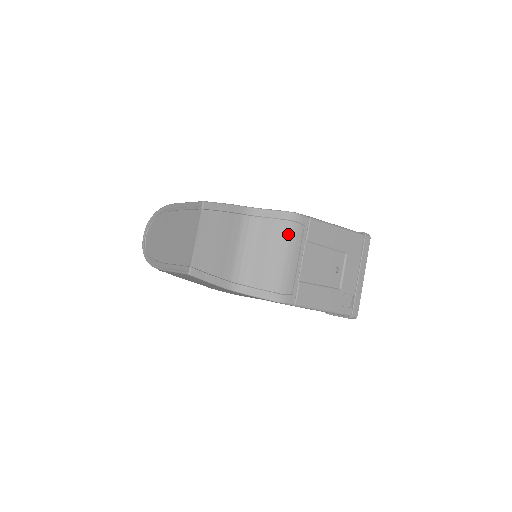
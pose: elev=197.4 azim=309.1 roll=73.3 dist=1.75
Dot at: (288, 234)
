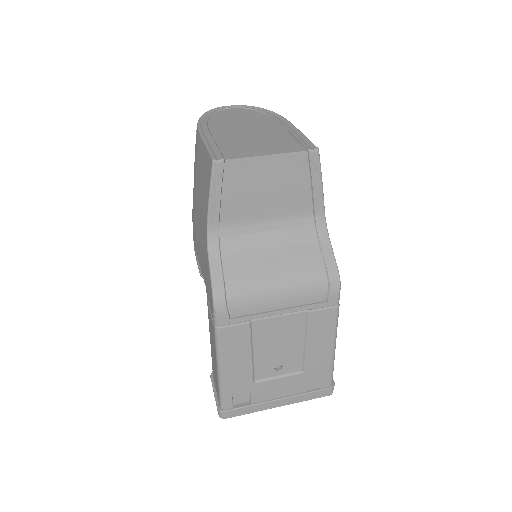
Dot at: (310, 283)
